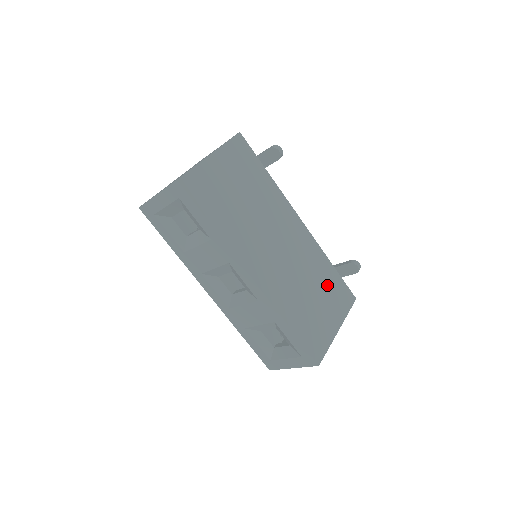
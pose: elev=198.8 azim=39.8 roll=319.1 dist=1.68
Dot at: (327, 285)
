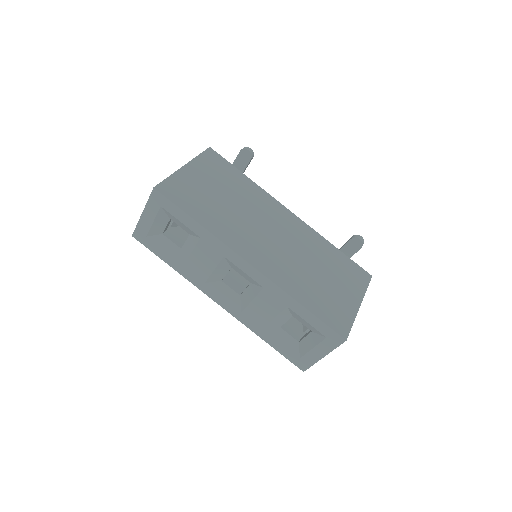
Dot at: (335, 265)
